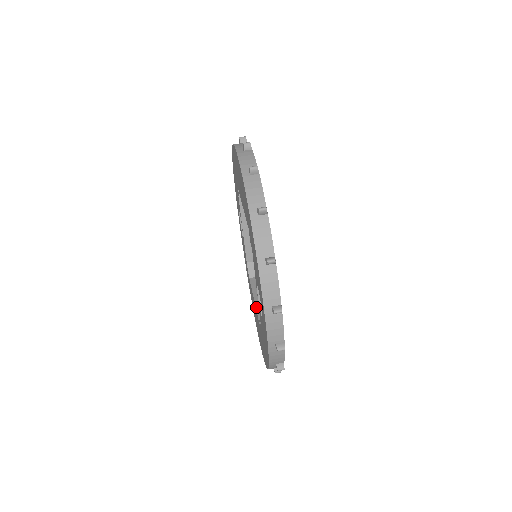
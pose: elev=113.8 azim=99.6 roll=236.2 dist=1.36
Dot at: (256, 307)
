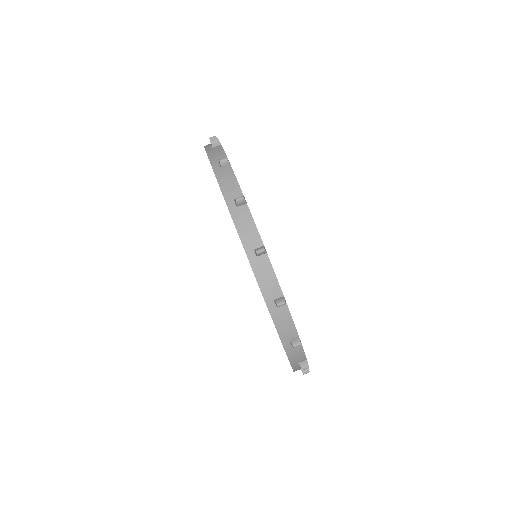
Dot at: occluded
